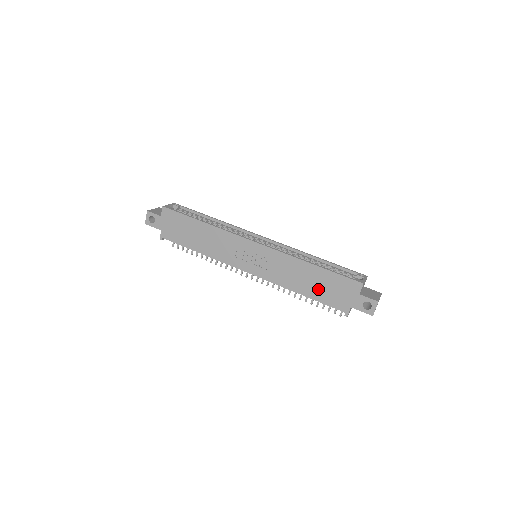
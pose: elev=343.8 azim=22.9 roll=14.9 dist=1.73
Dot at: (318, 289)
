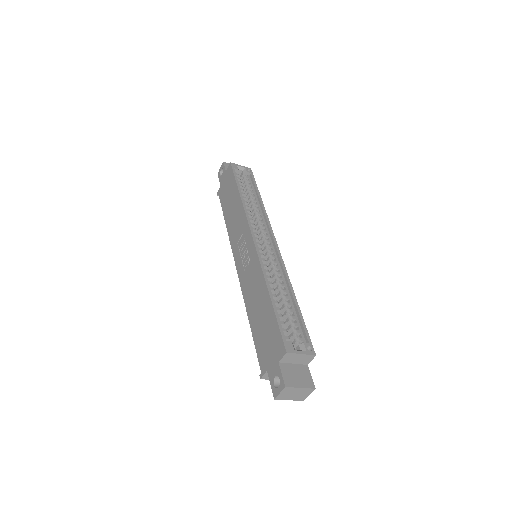
Dot at: (259, 326)
